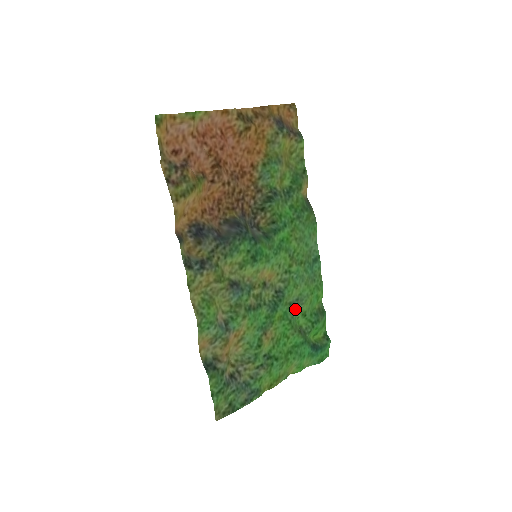
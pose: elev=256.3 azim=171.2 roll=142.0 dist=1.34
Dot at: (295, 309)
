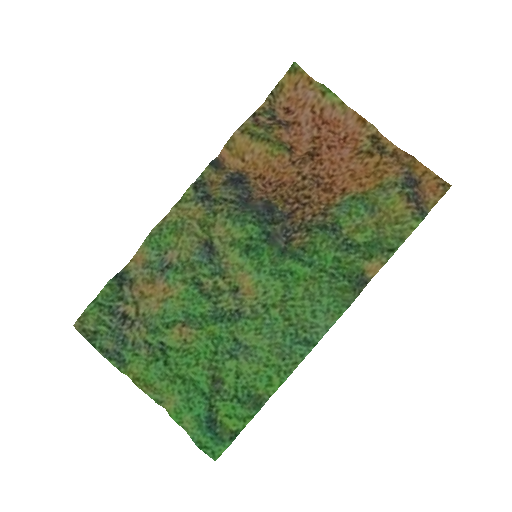
Dot at: (235, 352)
